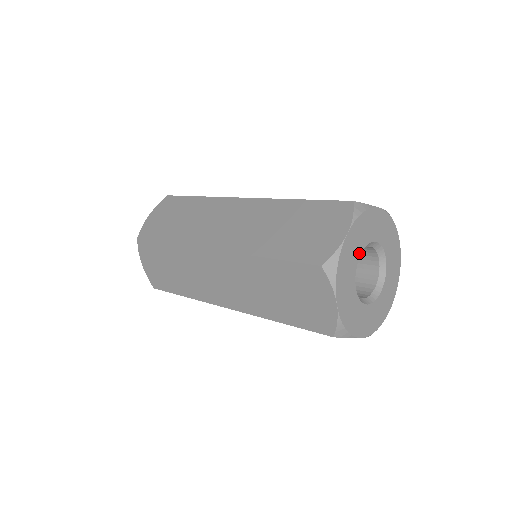
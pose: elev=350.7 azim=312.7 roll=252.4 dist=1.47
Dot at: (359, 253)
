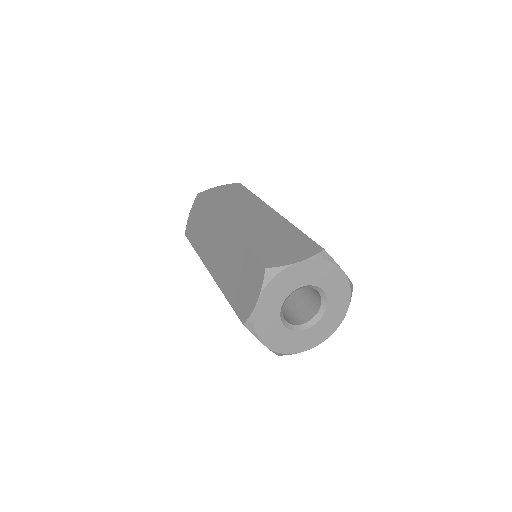
Dot at: (280, 305)
